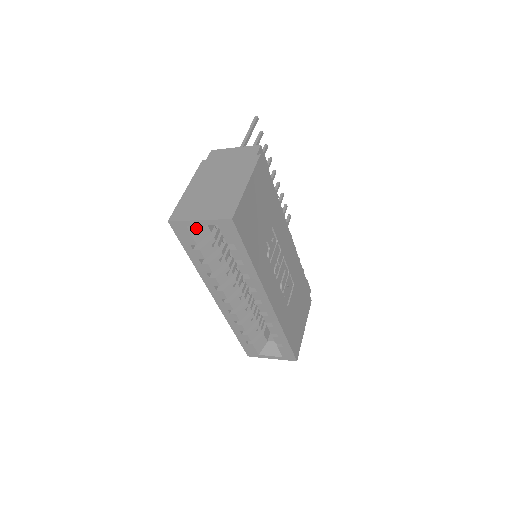
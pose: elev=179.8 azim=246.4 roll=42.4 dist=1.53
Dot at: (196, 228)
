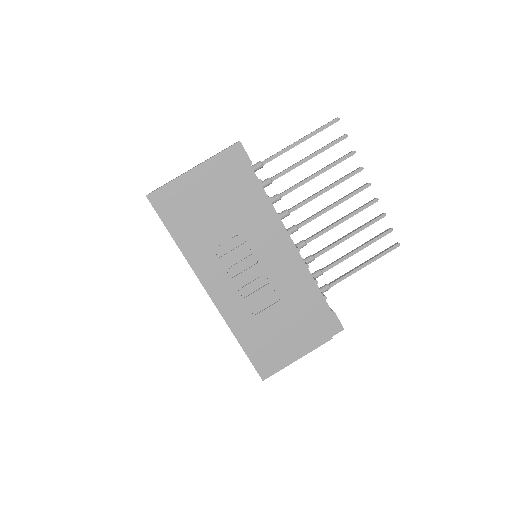
Dot at: occluded
